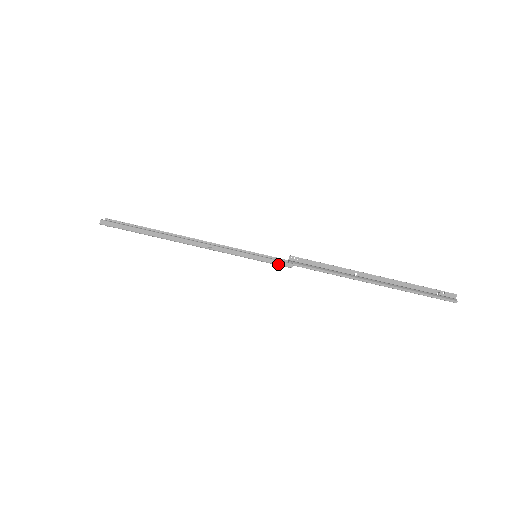
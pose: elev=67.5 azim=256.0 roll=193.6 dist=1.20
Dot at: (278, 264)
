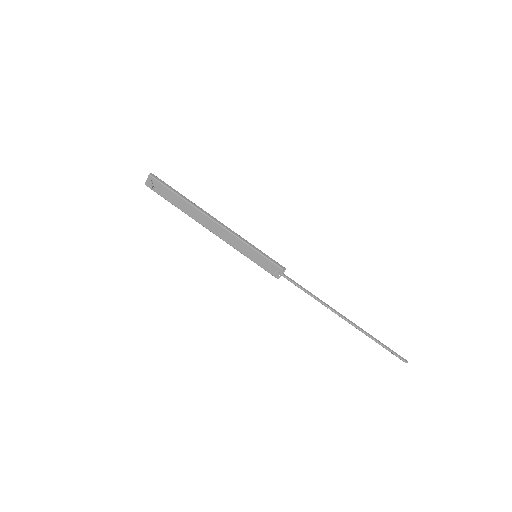
Dot at: (275, 263)
